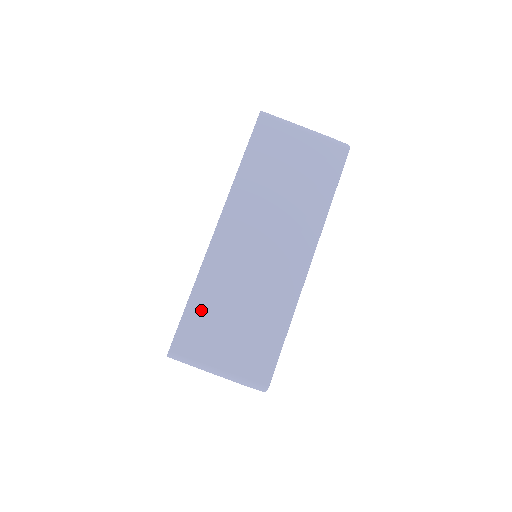
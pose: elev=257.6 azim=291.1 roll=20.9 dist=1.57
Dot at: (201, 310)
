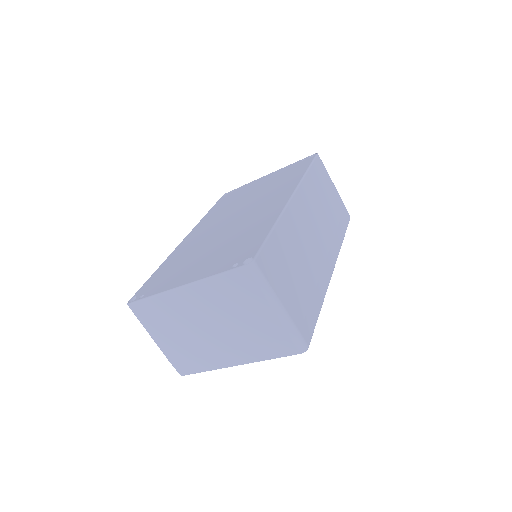
Dot at: (278, 246)
